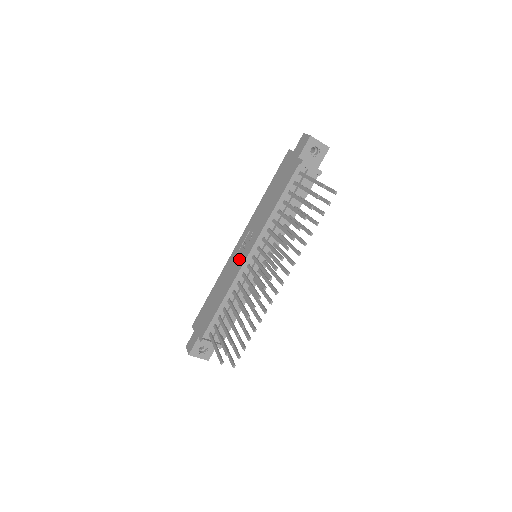
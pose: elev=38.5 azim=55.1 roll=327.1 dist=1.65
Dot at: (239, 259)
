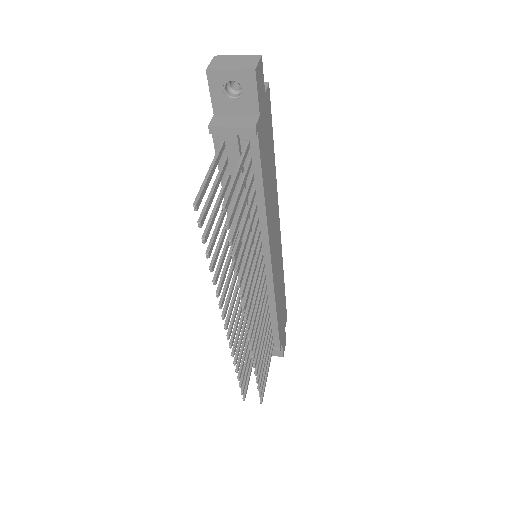
Dot at: occluded
